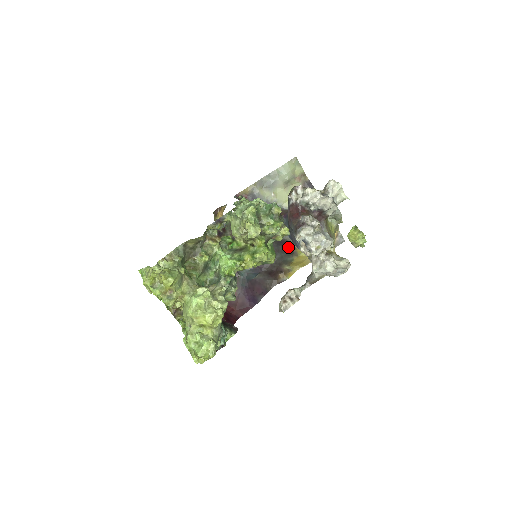
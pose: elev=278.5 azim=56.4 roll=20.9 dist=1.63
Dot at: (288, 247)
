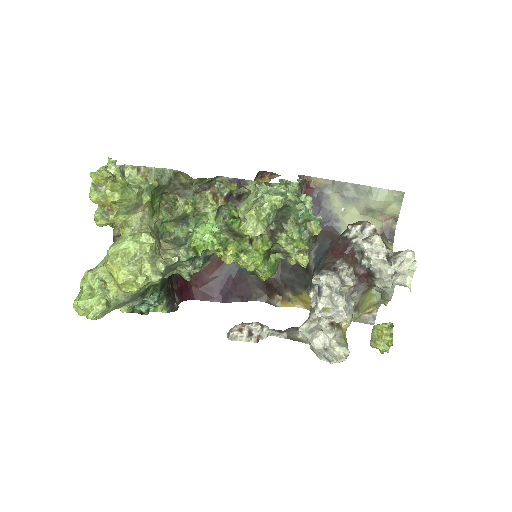
Dot at: (307, 277)
